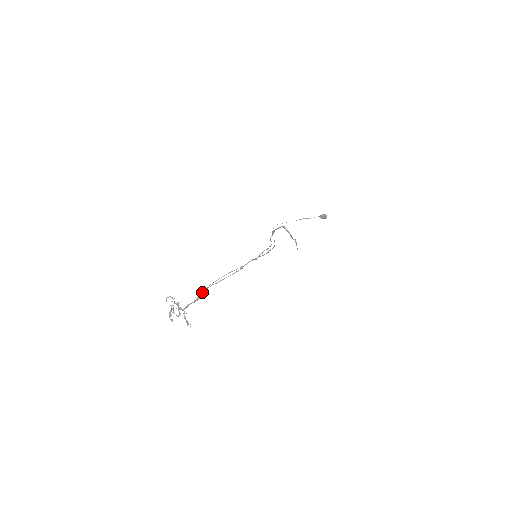
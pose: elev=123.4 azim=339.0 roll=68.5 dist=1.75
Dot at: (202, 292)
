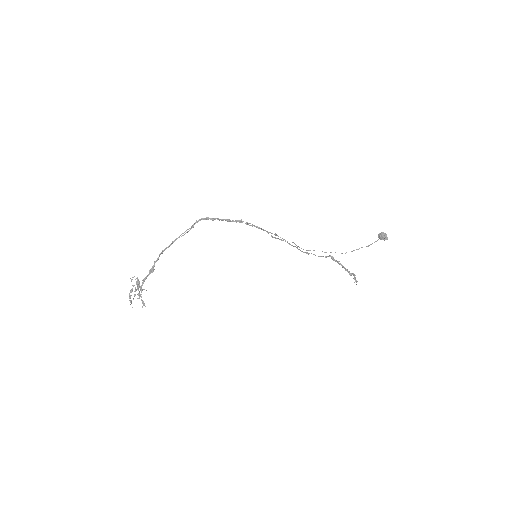
Dot at: (156, 261)
